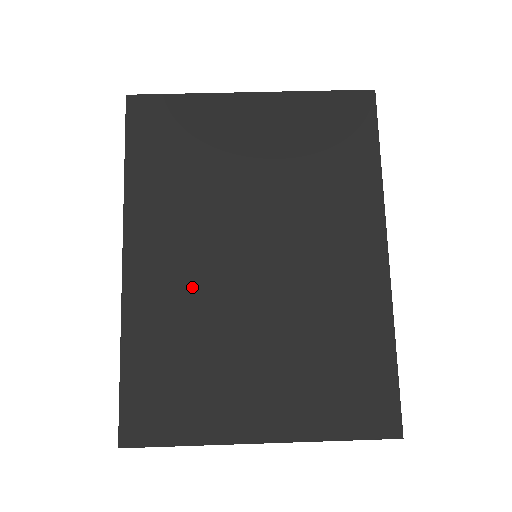
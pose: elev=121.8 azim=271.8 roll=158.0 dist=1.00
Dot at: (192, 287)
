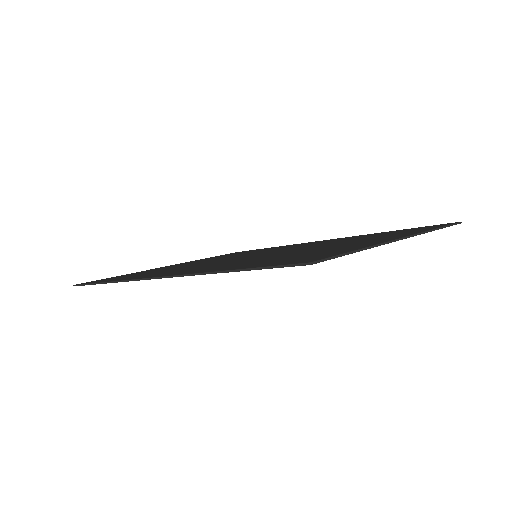
Dot at: (232, 262)
